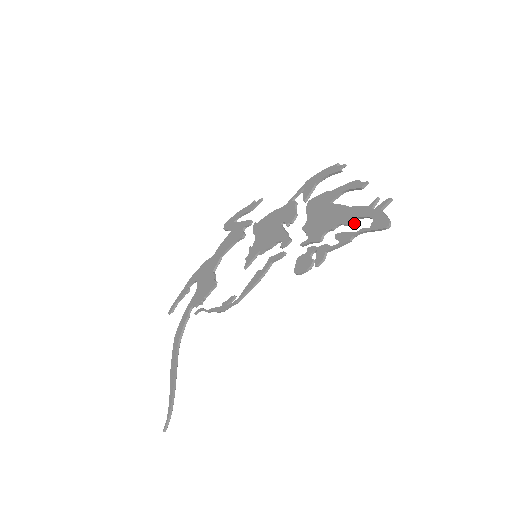
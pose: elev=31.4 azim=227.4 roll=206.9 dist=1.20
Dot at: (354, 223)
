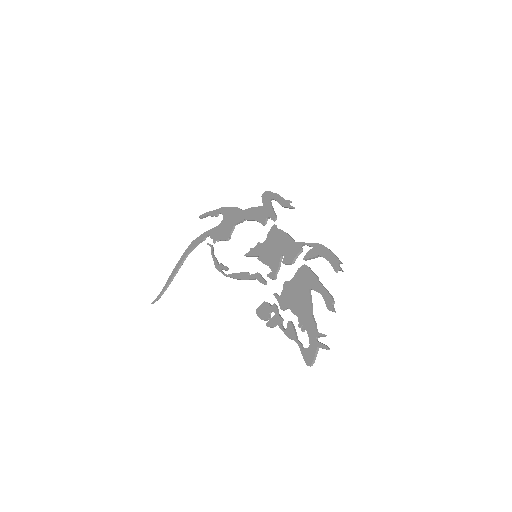
Dot at: (302, 331)
